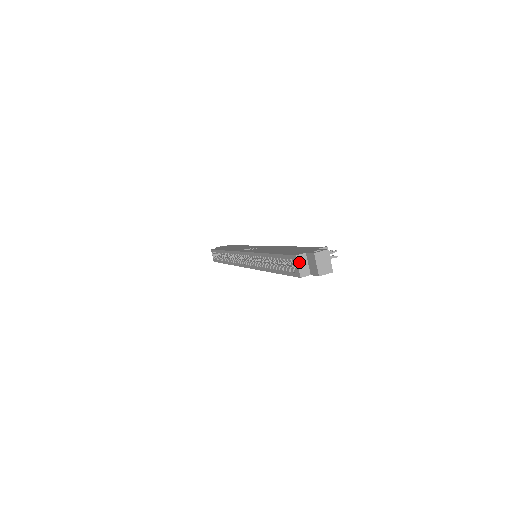
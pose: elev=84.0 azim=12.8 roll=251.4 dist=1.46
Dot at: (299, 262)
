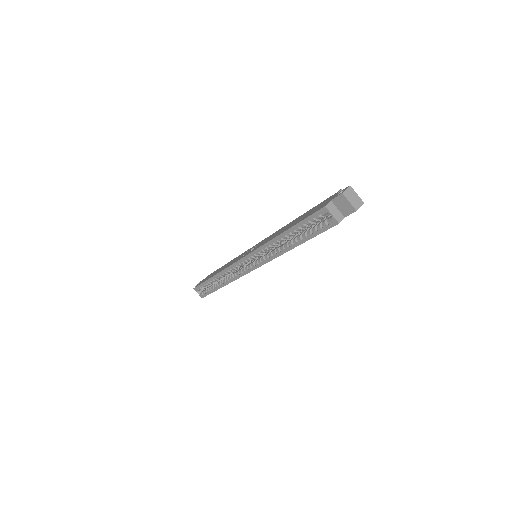
Dot at: (330, 211)
